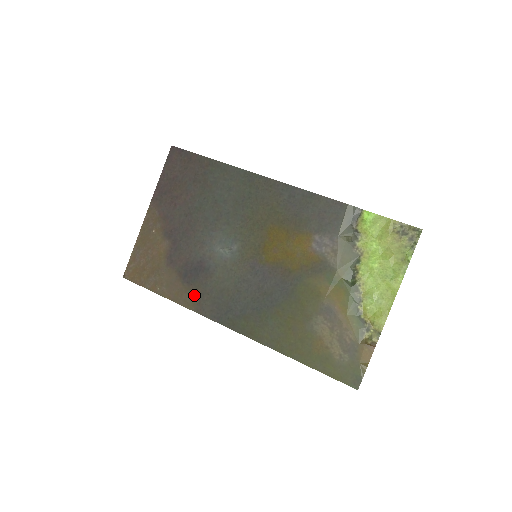
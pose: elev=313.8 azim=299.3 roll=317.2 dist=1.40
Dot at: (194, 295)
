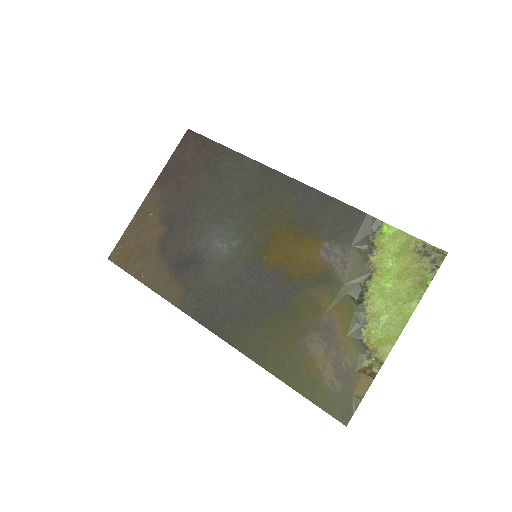
Dot at: (180, 289)
